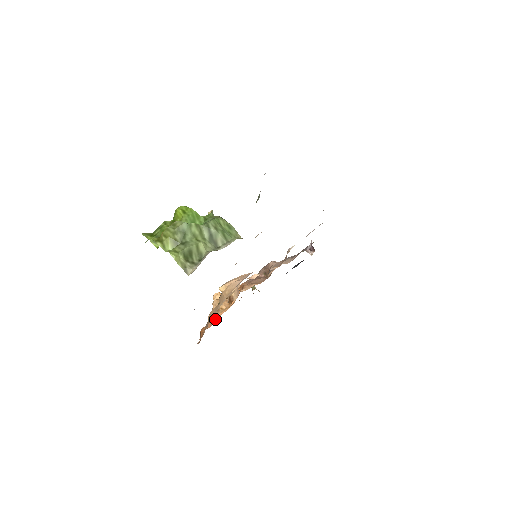
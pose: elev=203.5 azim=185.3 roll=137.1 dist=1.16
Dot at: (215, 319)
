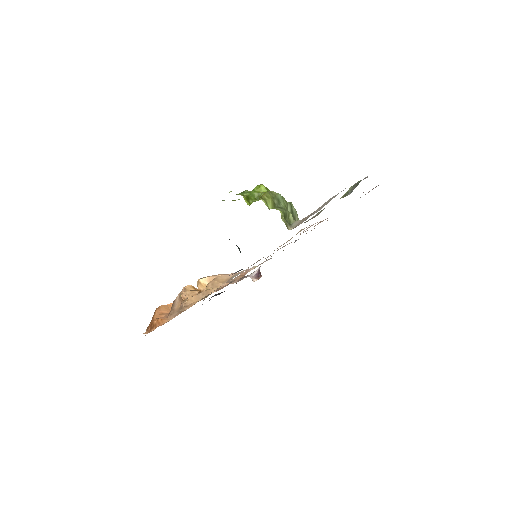
Dot at: (166, 314)
